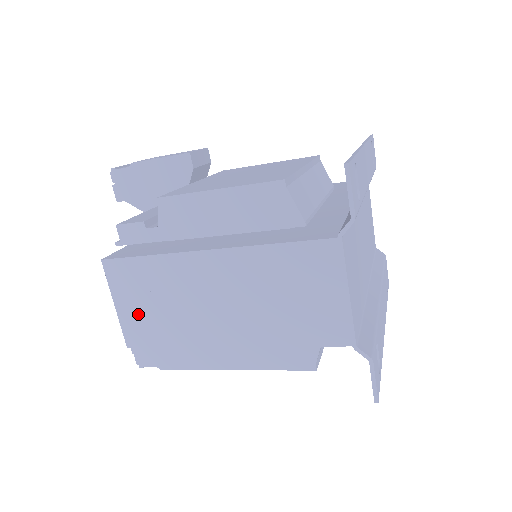
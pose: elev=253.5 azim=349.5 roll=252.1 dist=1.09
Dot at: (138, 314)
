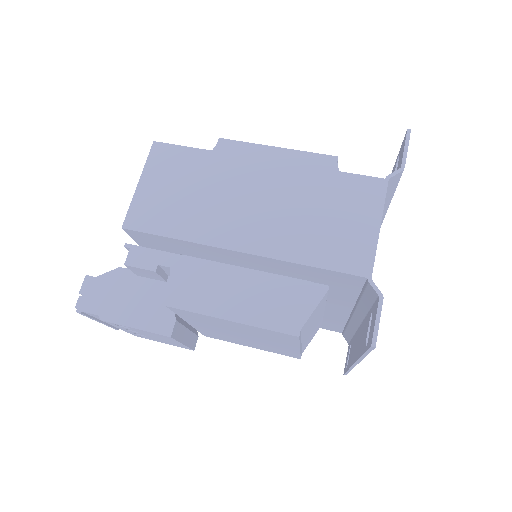
Dot at: (158, 197)
